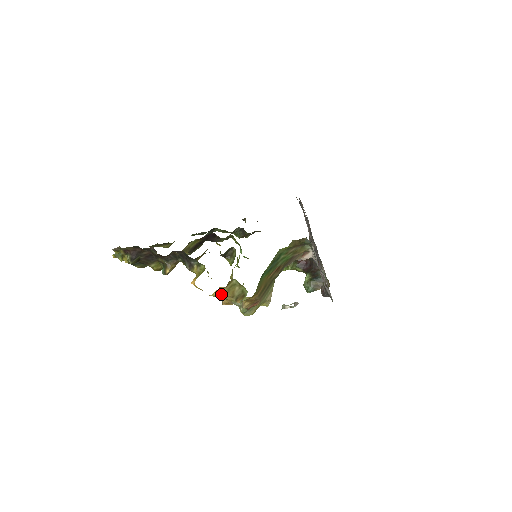
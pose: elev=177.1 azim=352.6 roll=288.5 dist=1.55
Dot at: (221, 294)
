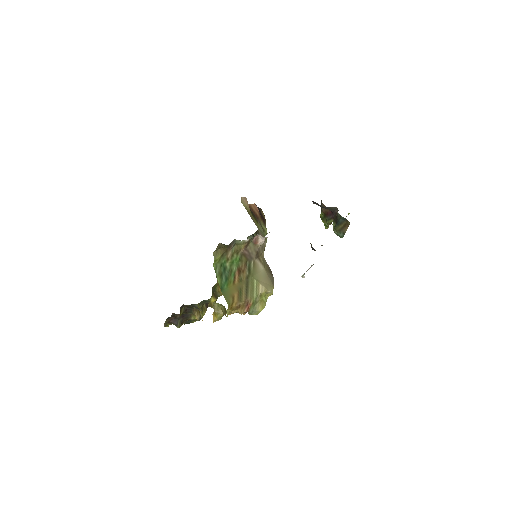
Dot at: (217, 317)
